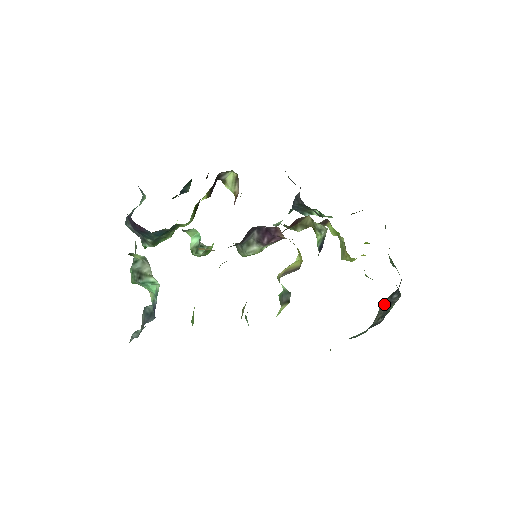
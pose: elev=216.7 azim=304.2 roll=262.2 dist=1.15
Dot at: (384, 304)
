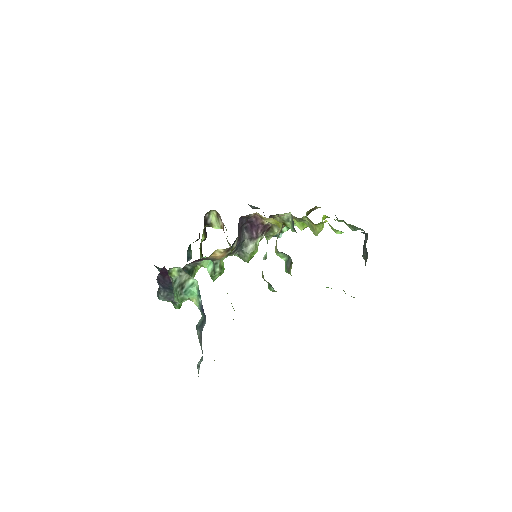
Dot at: (363, 250)
